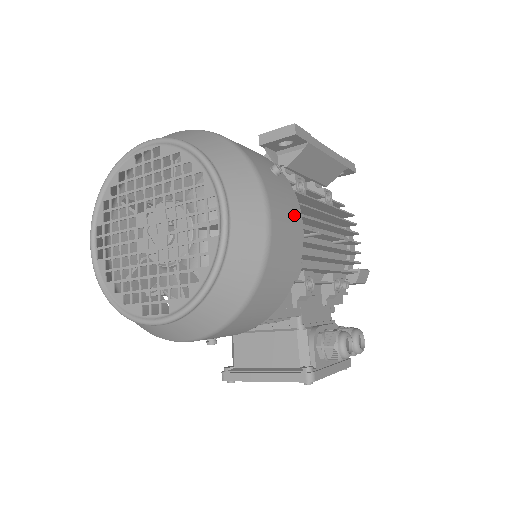
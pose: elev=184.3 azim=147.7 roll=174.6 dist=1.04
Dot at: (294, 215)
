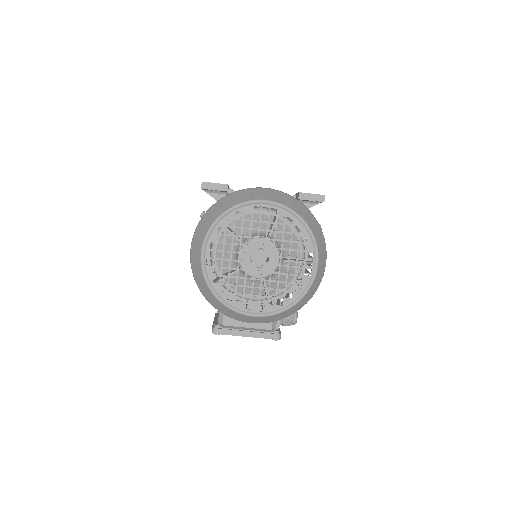
Dot at: occluded
